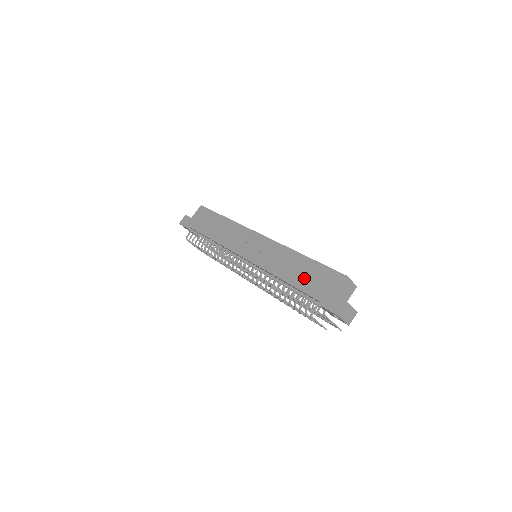
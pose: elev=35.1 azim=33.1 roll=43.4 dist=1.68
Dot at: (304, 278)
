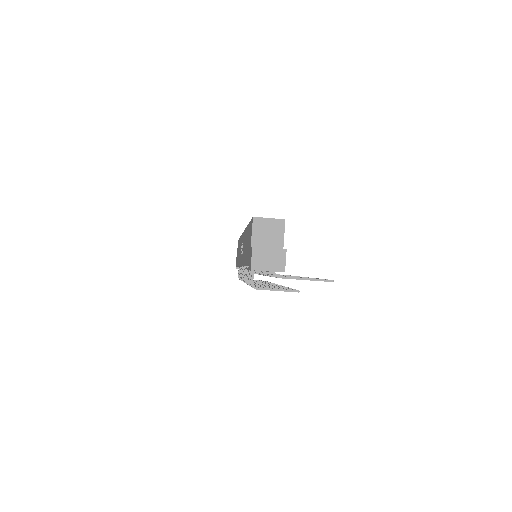
Dot at: occluded
